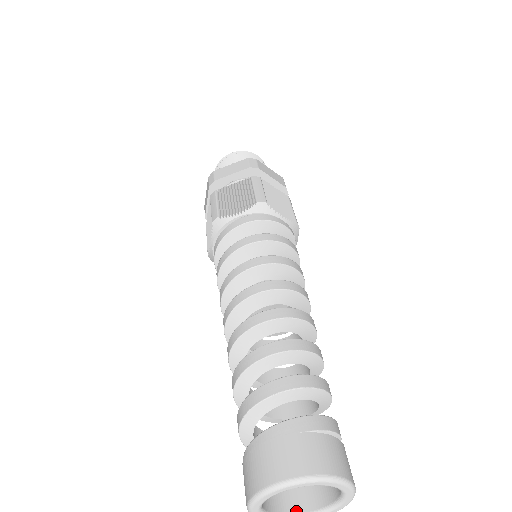
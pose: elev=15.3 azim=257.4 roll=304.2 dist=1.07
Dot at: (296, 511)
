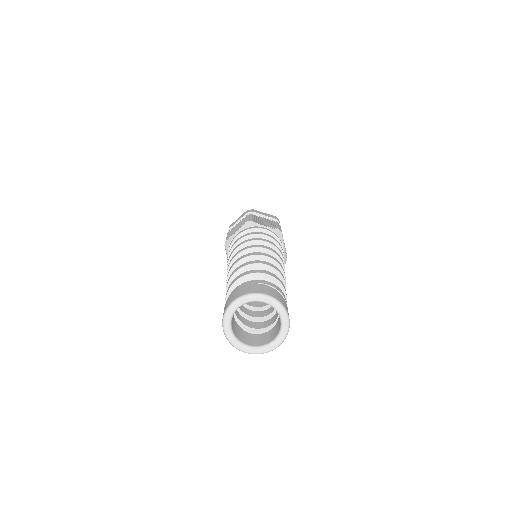
Dot at: (264, 344)
